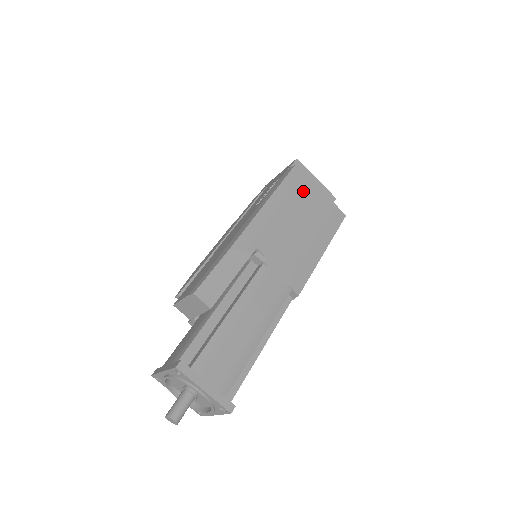
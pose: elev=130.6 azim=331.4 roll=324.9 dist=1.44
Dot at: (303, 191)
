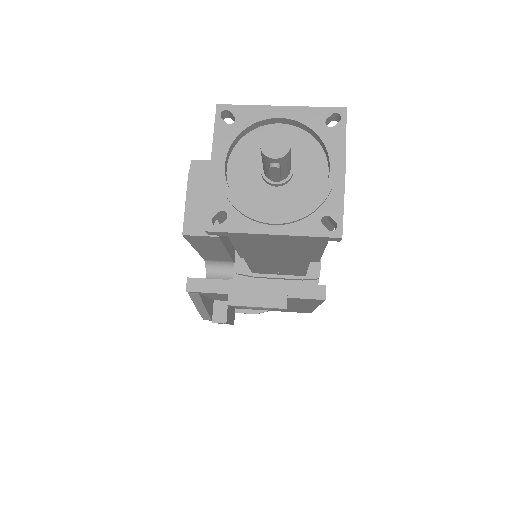
Dot at: occluded
